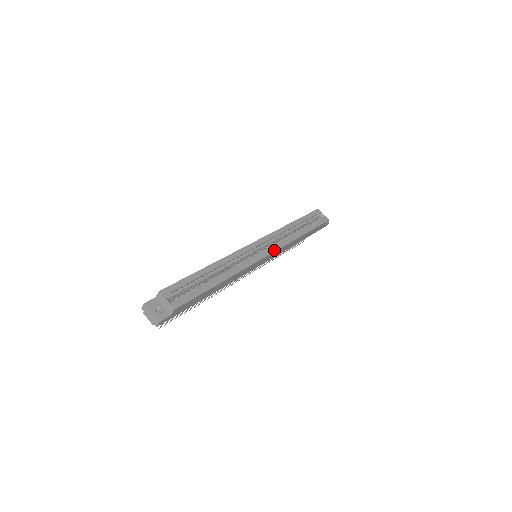
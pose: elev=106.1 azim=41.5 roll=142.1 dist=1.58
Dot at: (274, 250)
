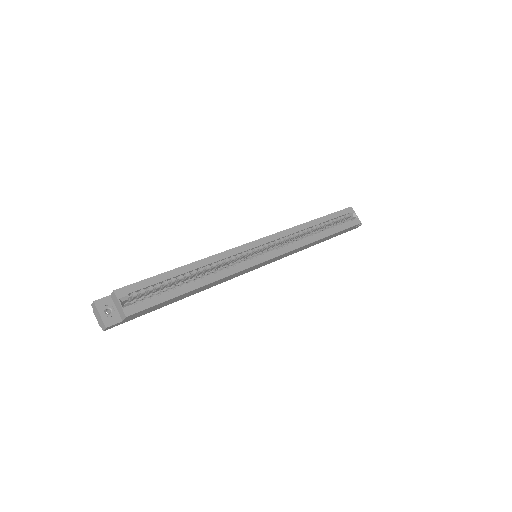
Dot at: (278, 254)
